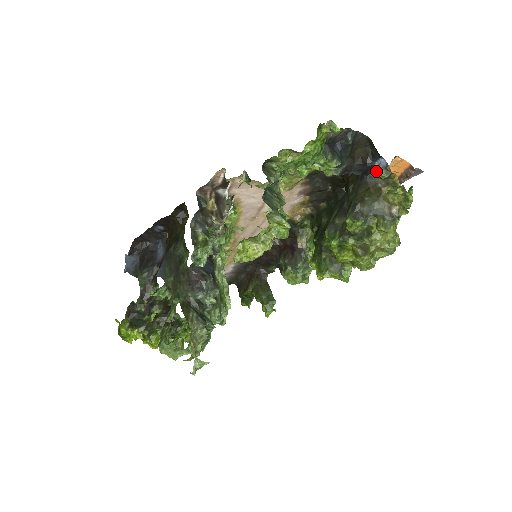
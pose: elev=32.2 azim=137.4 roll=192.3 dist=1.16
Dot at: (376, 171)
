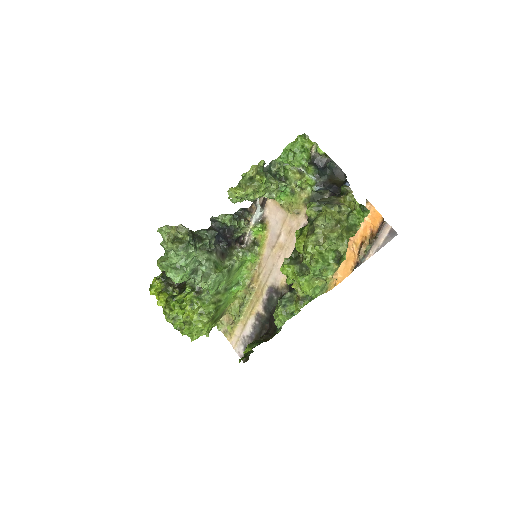
Dot at: (341, 189)
